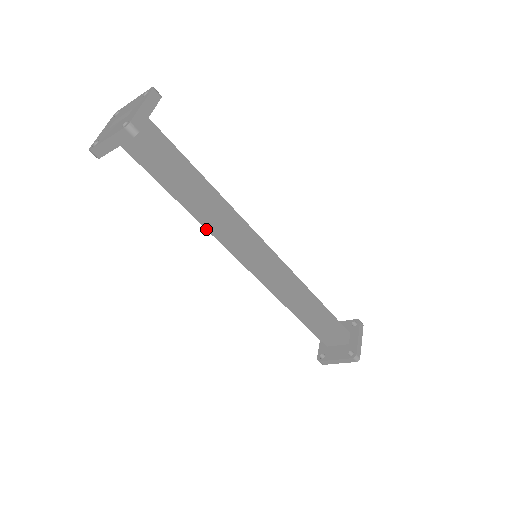
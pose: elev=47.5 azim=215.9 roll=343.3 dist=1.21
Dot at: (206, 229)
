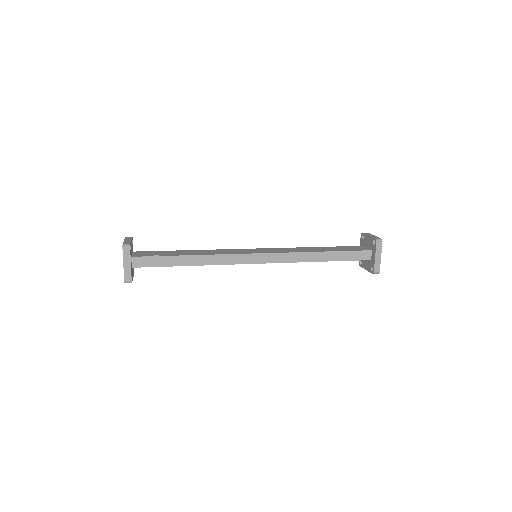
Dot at: occluded
